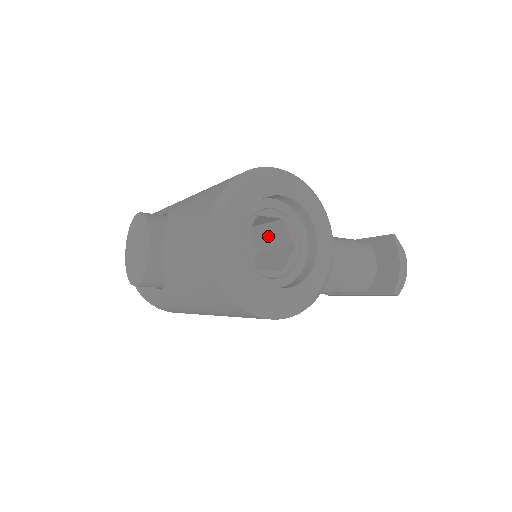
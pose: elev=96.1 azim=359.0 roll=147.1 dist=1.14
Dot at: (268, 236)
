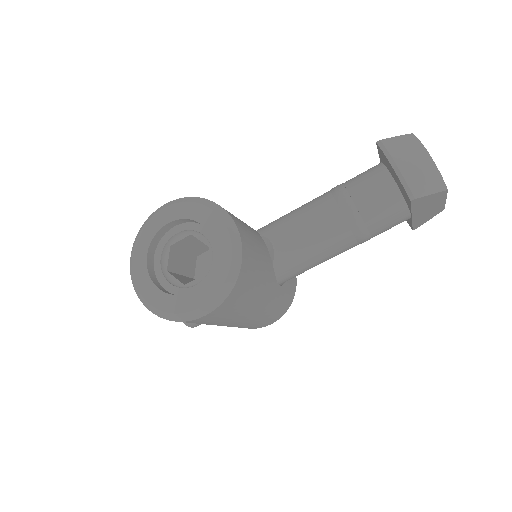
Dot at: occluded
